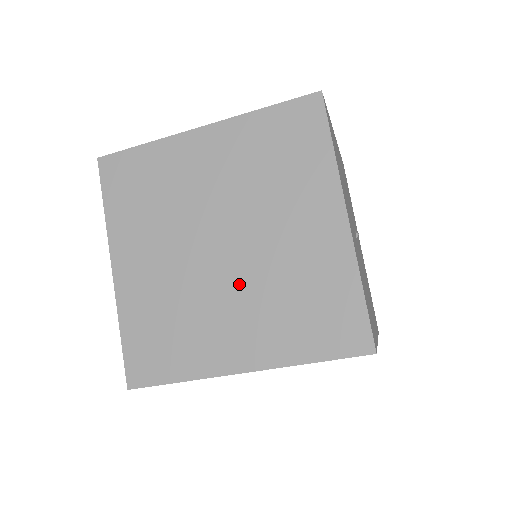
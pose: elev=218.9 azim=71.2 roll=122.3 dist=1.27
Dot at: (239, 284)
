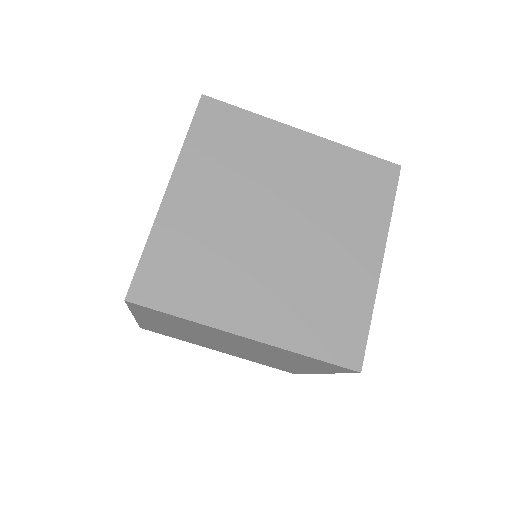
Dot at: (278, 264)
